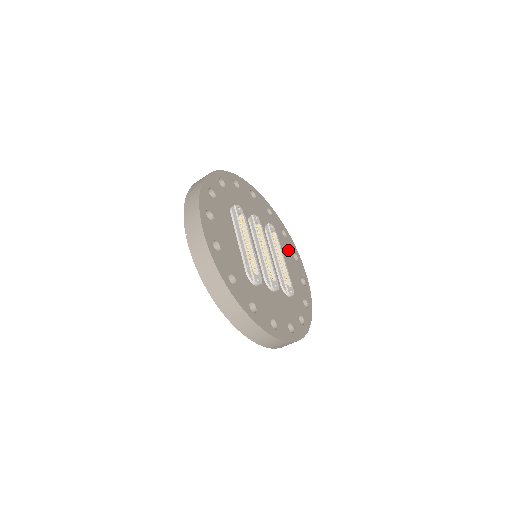
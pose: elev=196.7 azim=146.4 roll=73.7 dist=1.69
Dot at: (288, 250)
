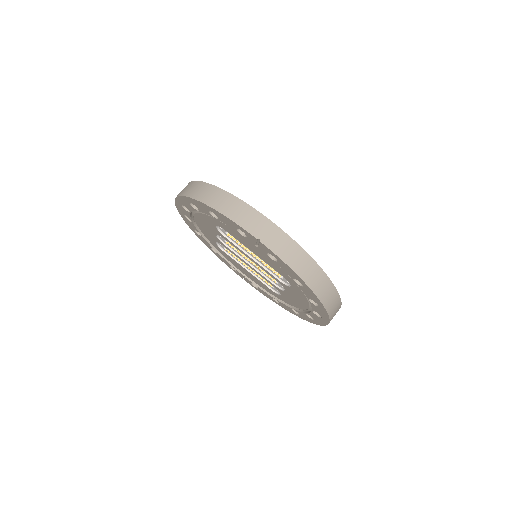
Dot at: occluded
